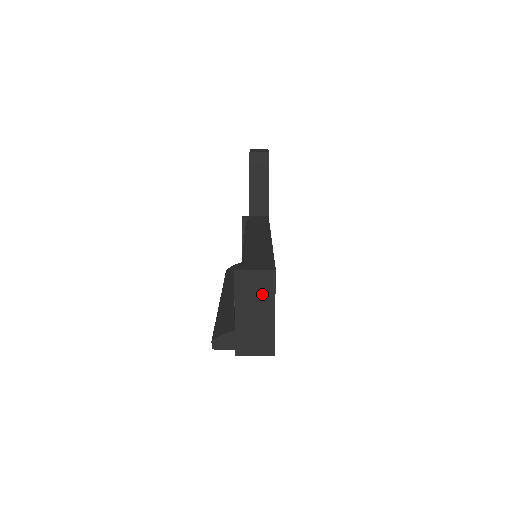
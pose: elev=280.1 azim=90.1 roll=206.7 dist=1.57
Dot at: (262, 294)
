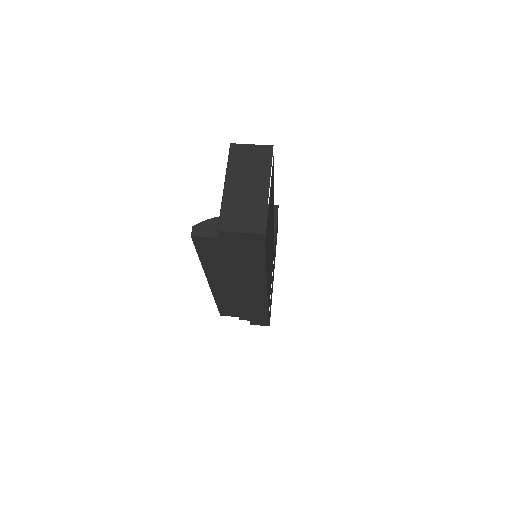
Dot at: (257, 167)
